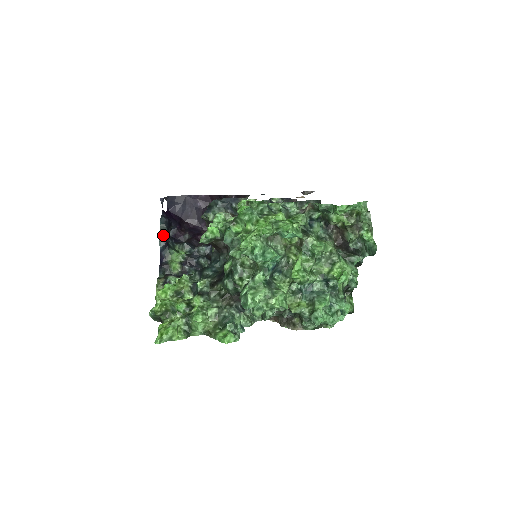
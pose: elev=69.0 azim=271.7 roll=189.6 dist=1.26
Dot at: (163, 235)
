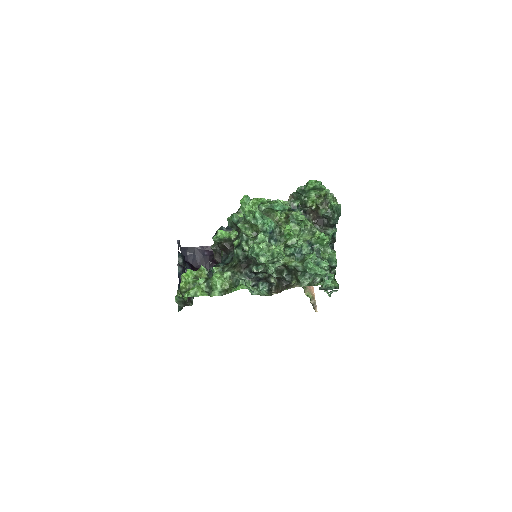
Dot at: occluded
